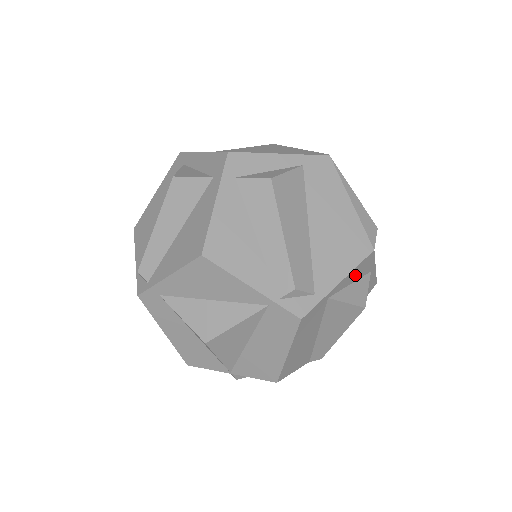
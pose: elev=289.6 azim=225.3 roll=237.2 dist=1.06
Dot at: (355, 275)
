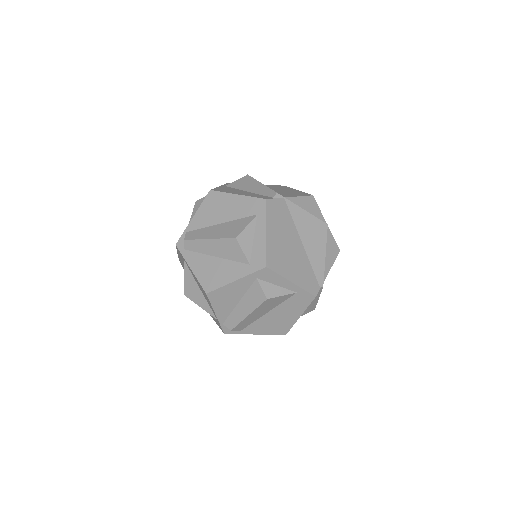
Dot at: occluded
